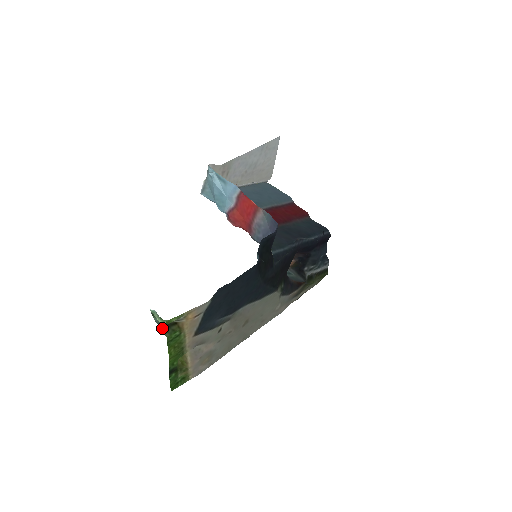
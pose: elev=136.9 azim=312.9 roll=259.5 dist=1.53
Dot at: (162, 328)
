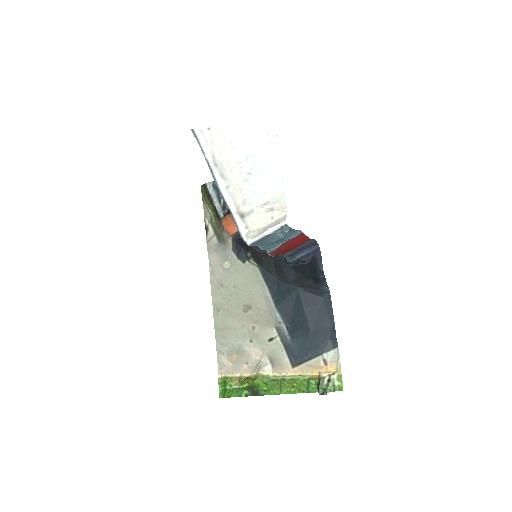
Dot at: occluded
